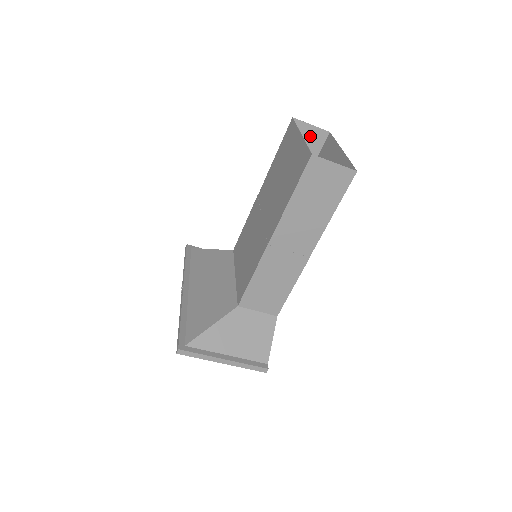
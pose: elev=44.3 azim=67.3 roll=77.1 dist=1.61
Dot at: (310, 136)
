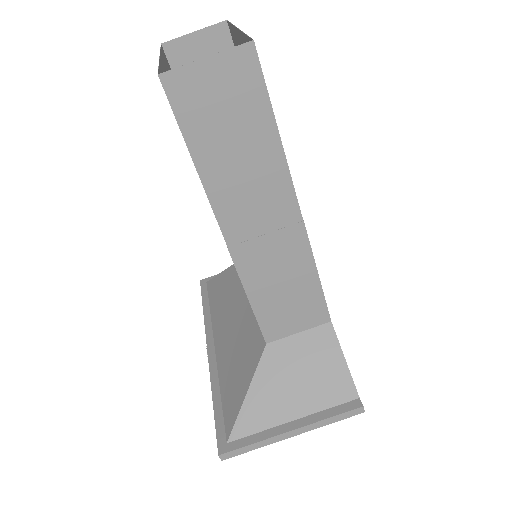
Dot at: (206, 49)
